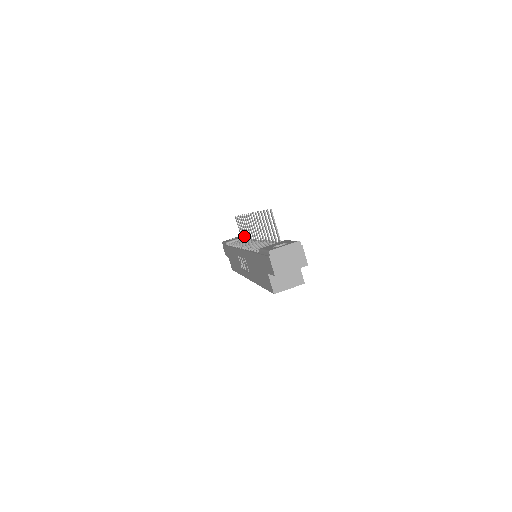
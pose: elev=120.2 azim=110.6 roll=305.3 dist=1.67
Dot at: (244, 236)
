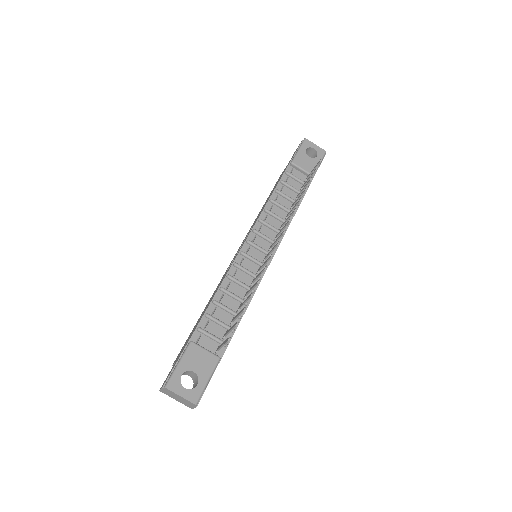
Dot at: (299, 193)
